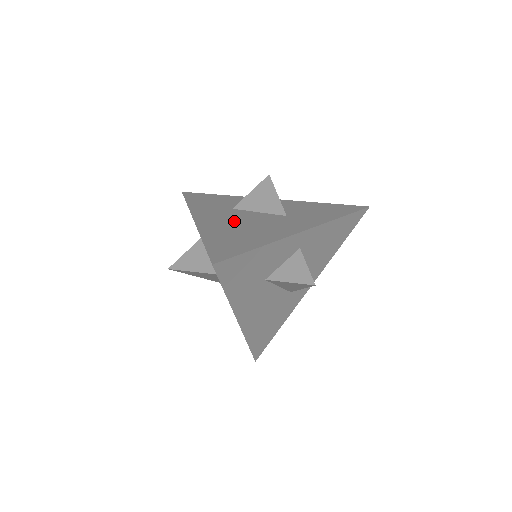
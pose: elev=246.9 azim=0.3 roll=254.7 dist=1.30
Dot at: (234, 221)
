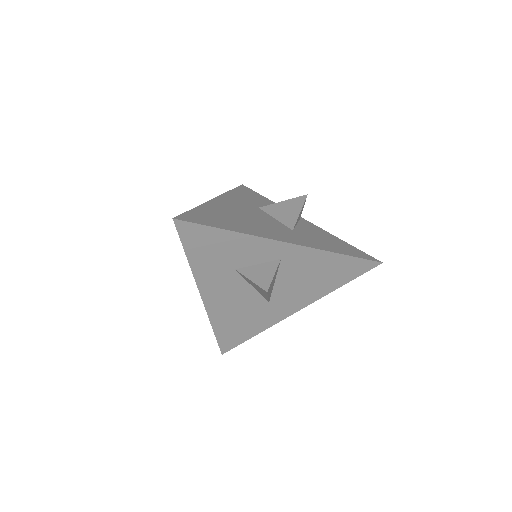
Dot at: (243, 212)
